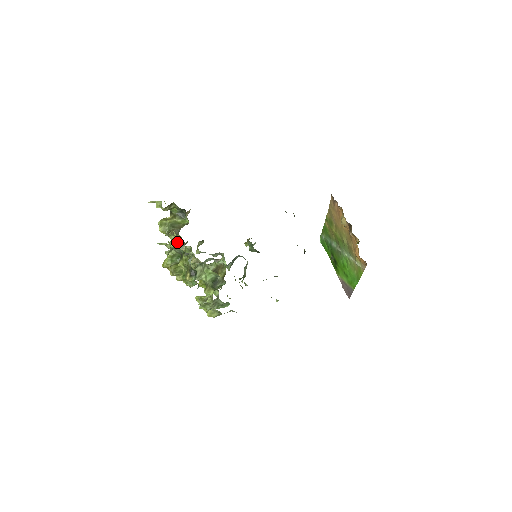
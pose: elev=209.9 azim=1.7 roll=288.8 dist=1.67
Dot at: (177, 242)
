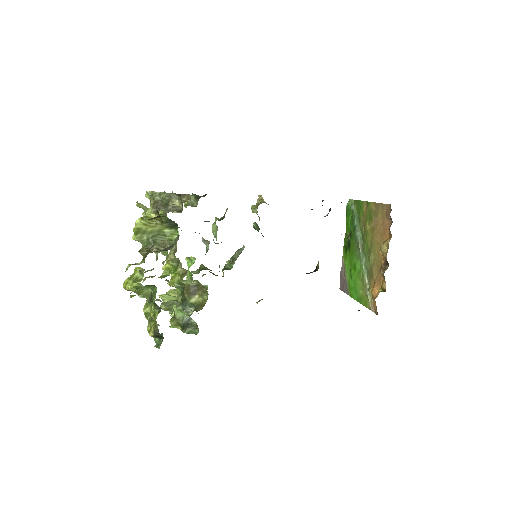
Dot at: (154, 252)
